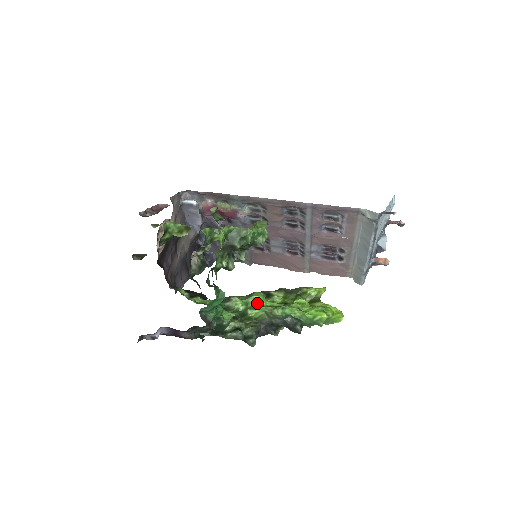
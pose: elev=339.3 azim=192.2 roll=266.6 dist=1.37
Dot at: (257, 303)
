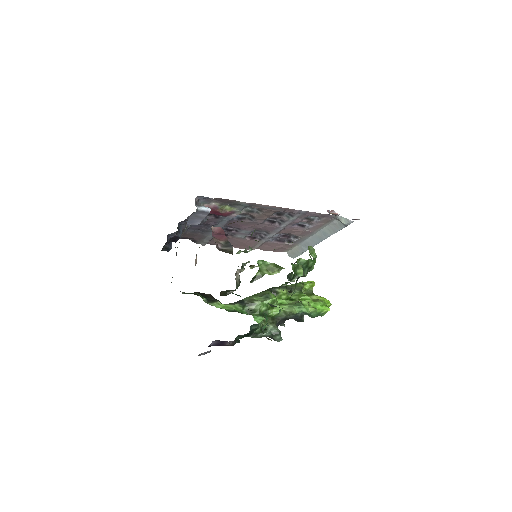
Dot at: (273, 303)
